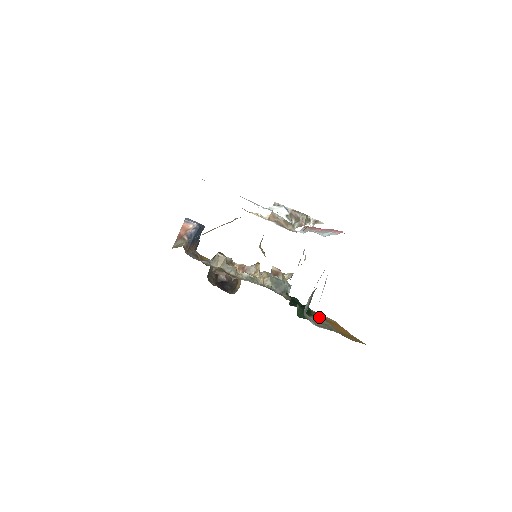
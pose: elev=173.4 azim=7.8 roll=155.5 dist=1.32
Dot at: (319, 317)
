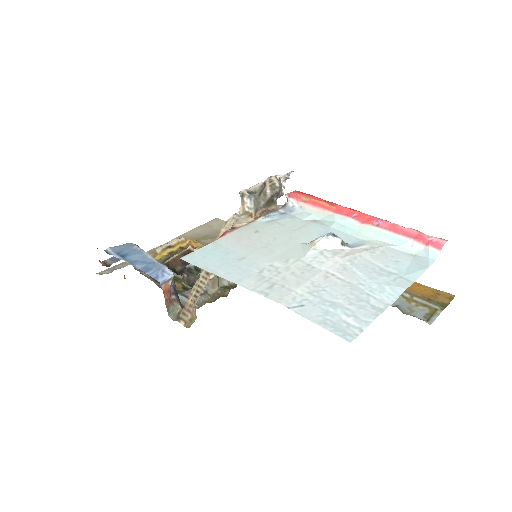
Dot at: occluded
